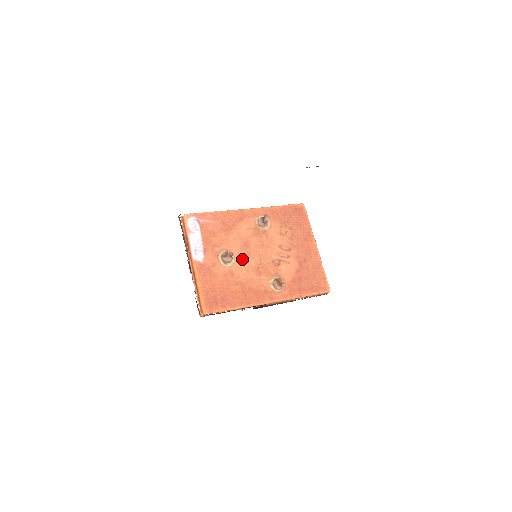
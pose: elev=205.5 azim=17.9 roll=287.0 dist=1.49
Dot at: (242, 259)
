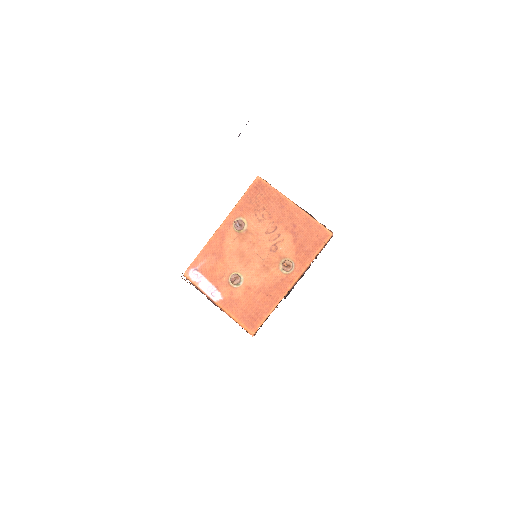
Dot at: (247, 270)
